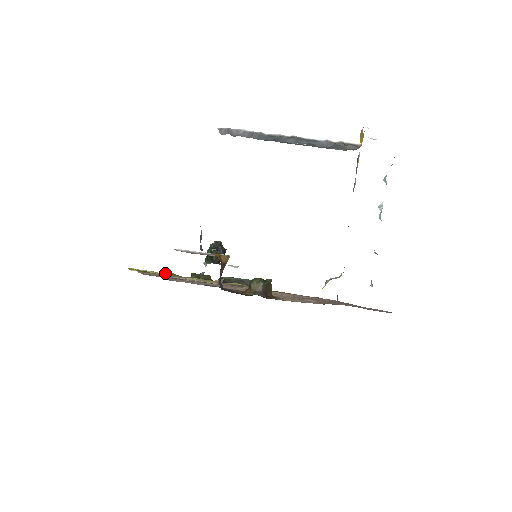
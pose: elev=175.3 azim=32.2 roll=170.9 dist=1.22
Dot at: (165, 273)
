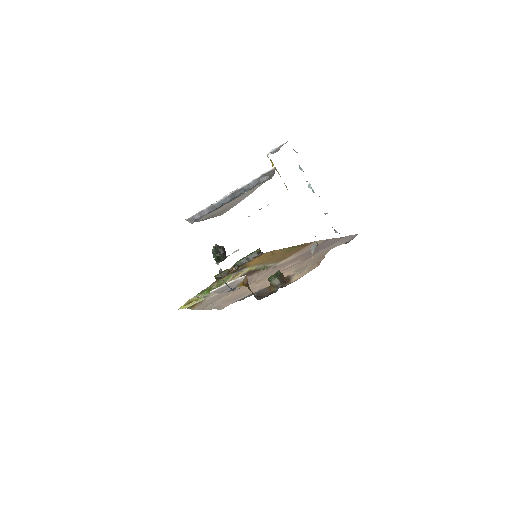
Dot at: (202, 293)
